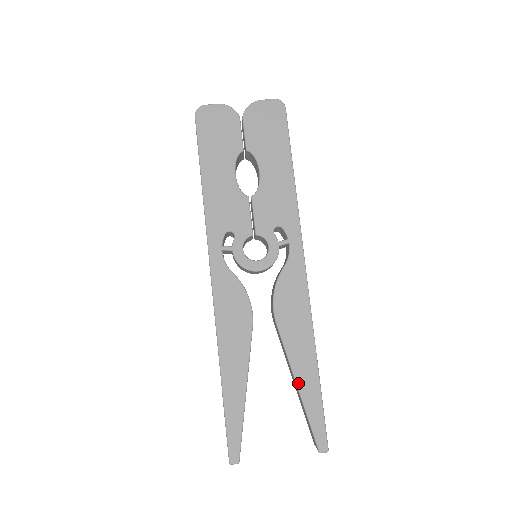
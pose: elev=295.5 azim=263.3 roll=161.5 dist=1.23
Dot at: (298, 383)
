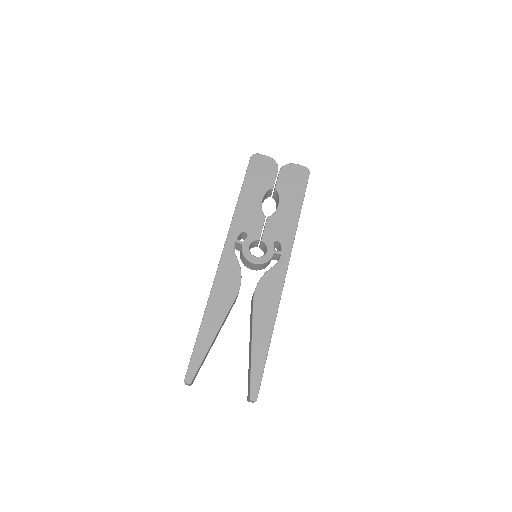
Dot at: (253, 346)
